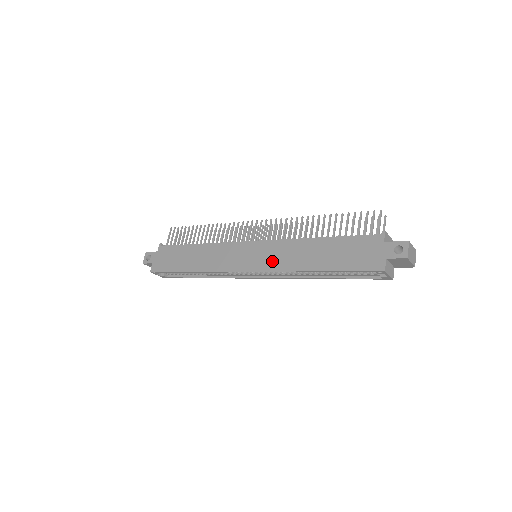
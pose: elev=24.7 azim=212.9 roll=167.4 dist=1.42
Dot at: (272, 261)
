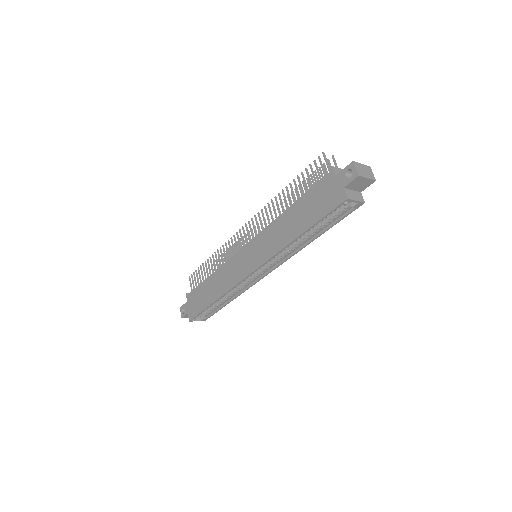
Dot at: (265, 251)
